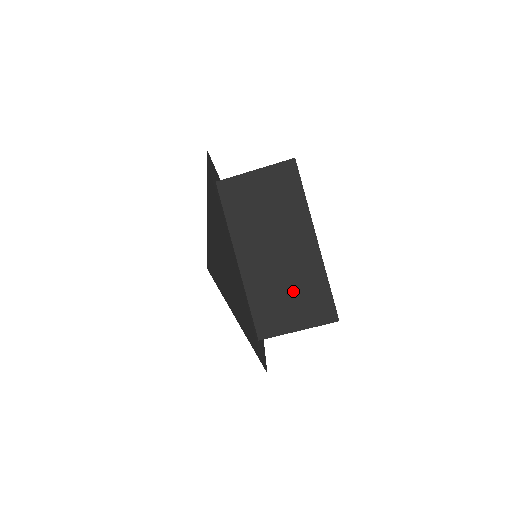
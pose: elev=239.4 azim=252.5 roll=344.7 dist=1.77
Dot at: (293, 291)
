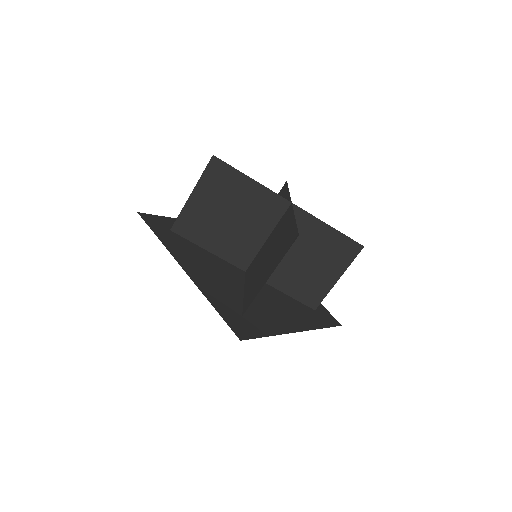
Dot at: (308, 256)
